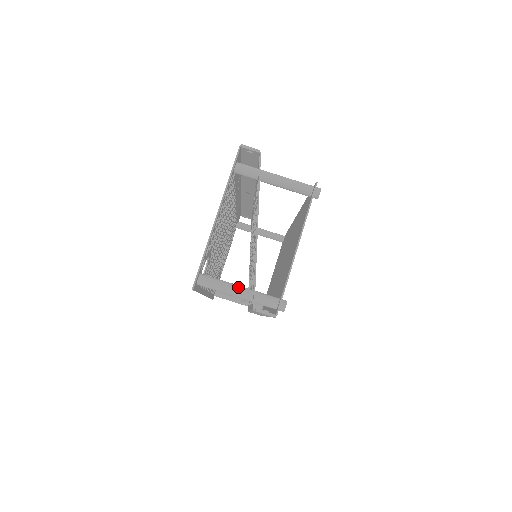
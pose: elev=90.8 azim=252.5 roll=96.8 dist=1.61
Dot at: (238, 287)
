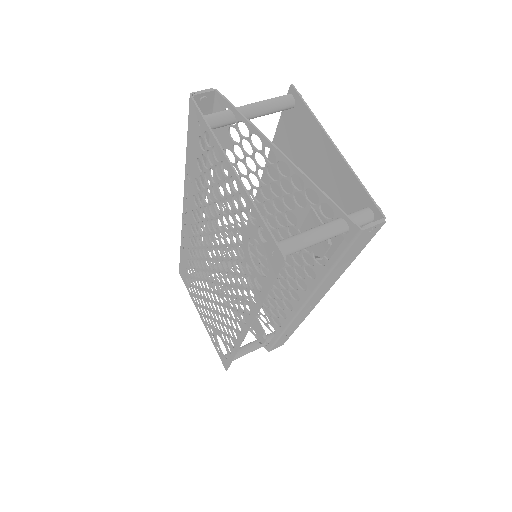
Dot at: (321, 225)
